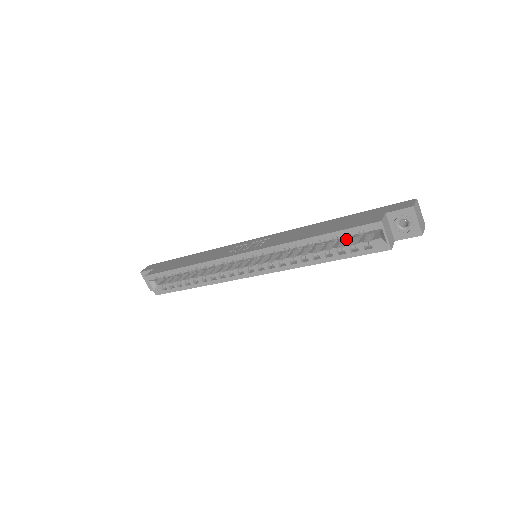
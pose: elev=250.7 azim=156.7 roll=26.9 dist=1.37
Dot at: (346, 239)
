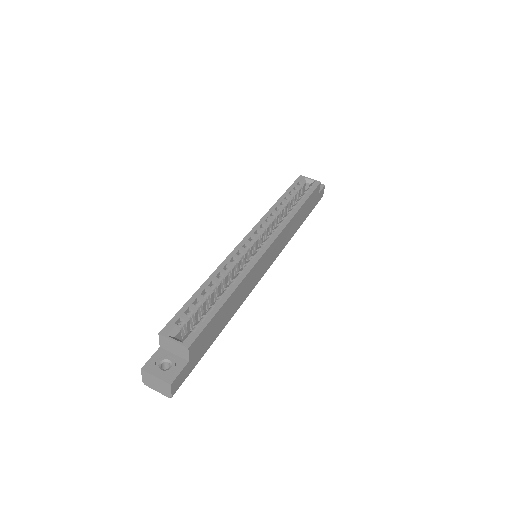
Dot at: occluded
